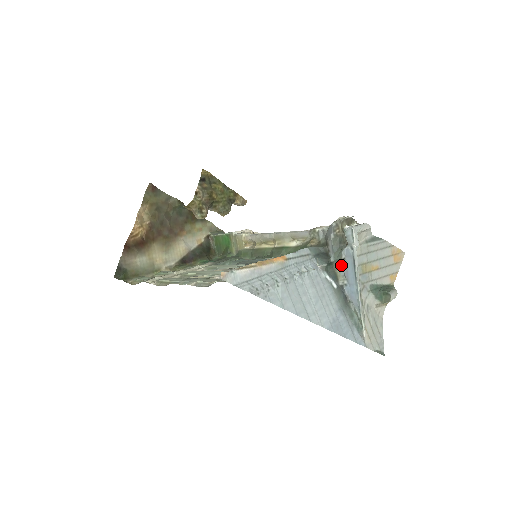
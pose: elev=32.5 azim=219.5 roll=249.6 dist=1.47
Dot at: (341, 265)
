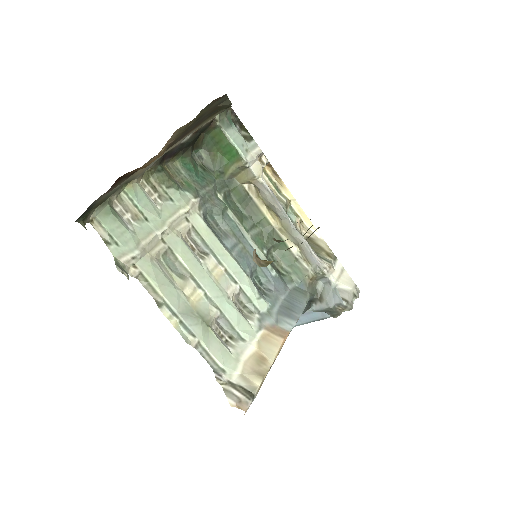
Dot at: occluded
